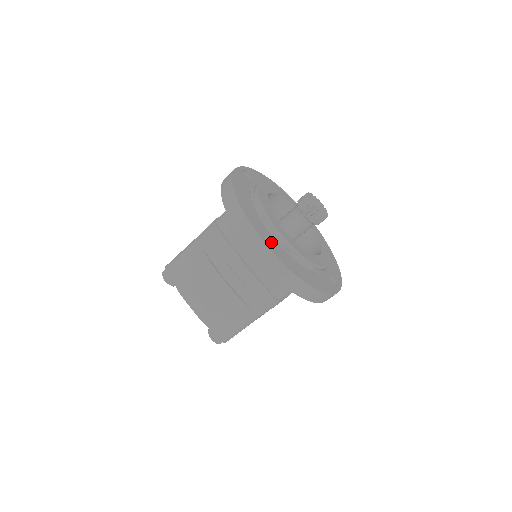
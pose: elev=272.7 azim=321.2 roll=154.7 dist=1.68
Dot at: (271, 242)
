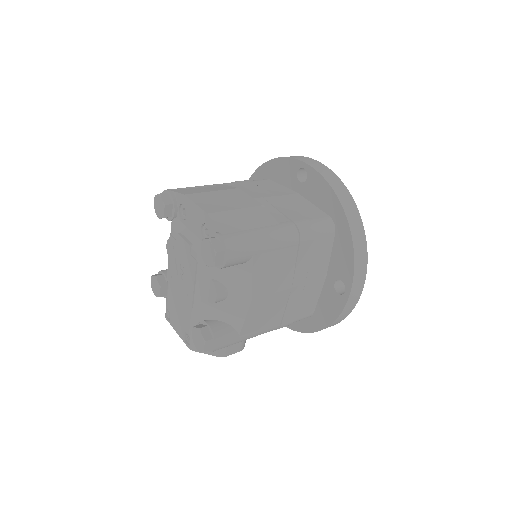
Dot at: occluded
